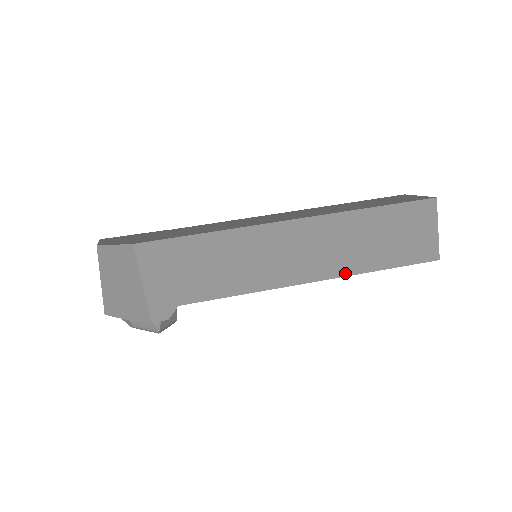
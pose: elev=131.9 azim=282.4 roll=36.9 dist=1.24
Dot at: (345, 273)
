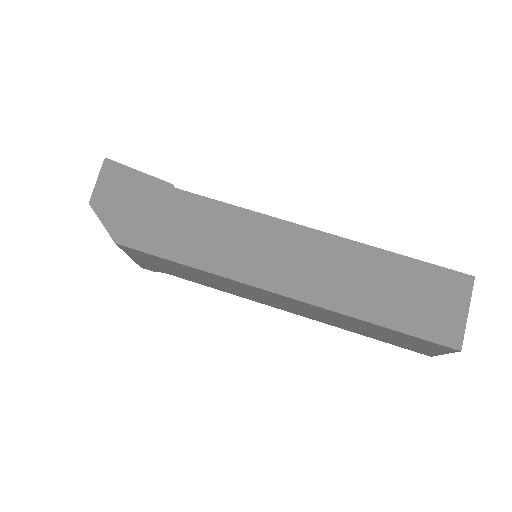
Dot at: (326, 323)
